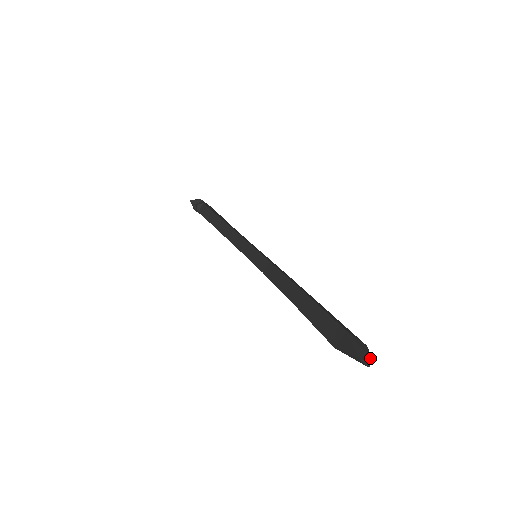
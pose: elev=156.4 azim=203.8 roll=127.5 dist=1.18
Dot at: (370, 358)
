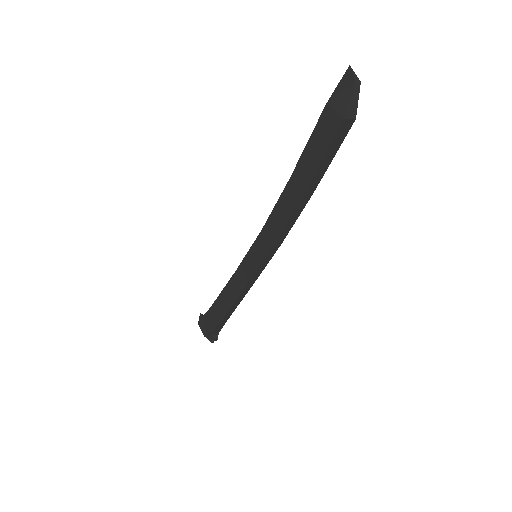
Dot at: (358, 84)
